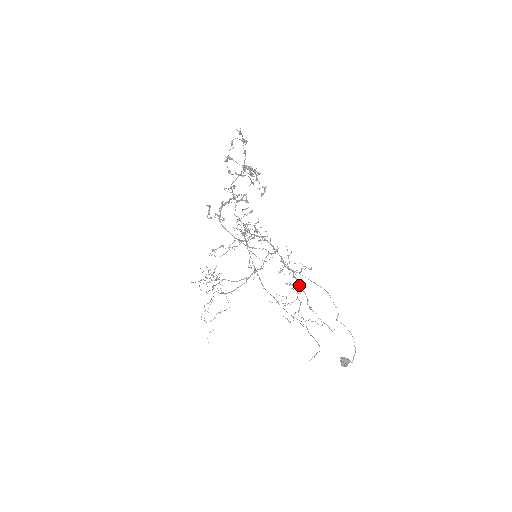
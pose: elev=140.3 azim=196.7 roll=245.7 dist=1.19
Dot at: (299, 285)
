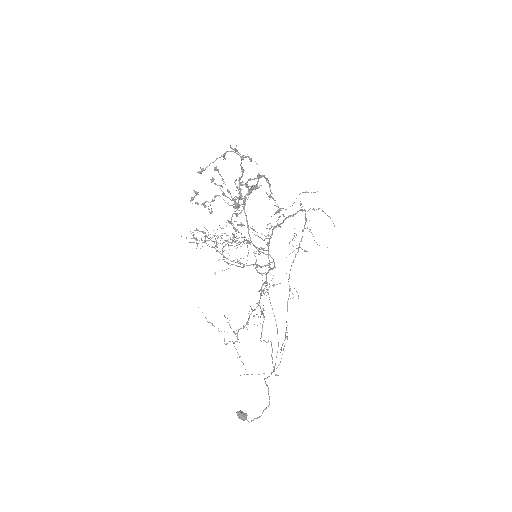
Dot at: (245, 325)
